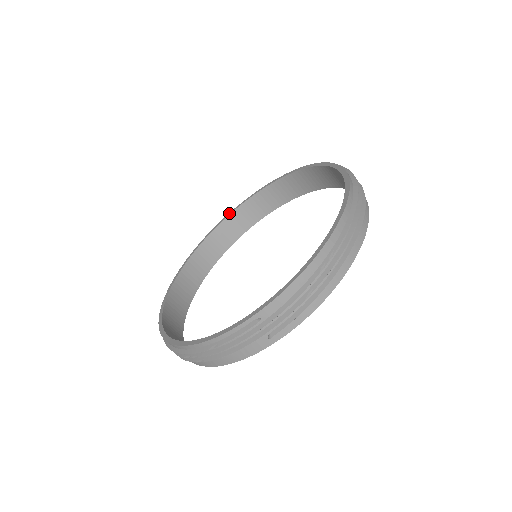
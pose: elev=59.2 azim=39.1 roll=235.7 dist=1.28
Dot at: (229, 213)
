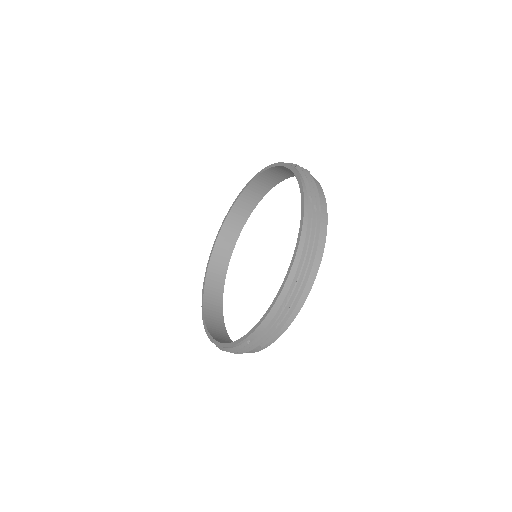
Dot at: (239, 194)
